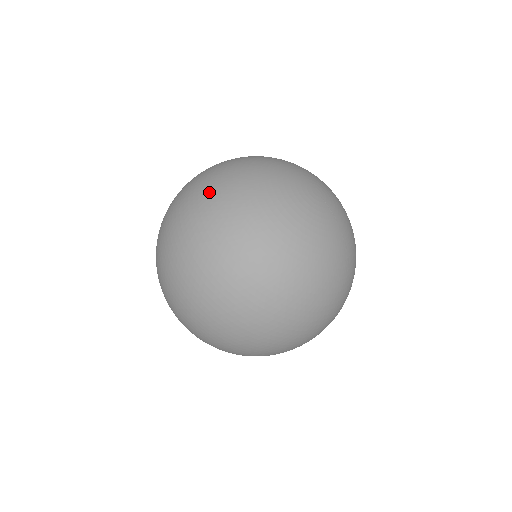
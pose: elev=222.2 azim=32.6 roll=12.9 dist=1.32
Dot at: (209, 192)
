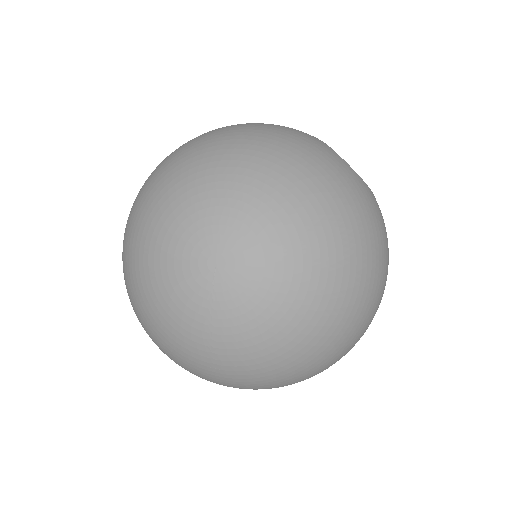
Dot at: (165, 161)
